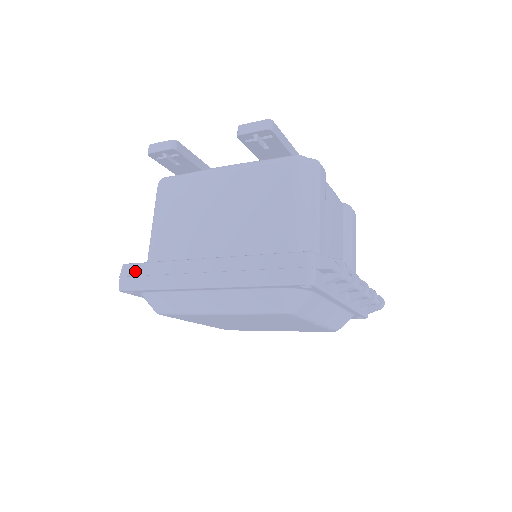
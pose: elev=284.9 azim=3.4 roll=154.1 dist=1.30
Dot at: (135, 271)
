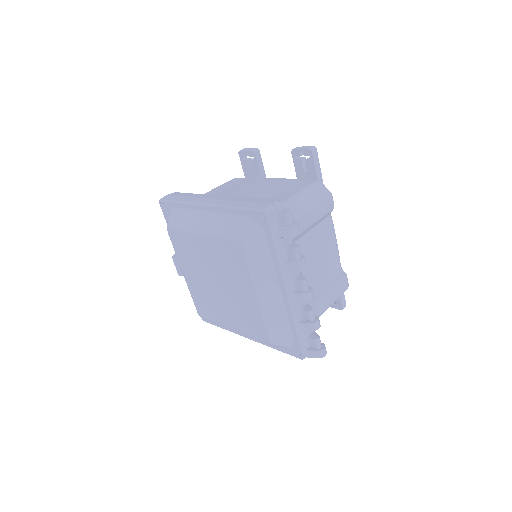
Dot at: (177, 194)
